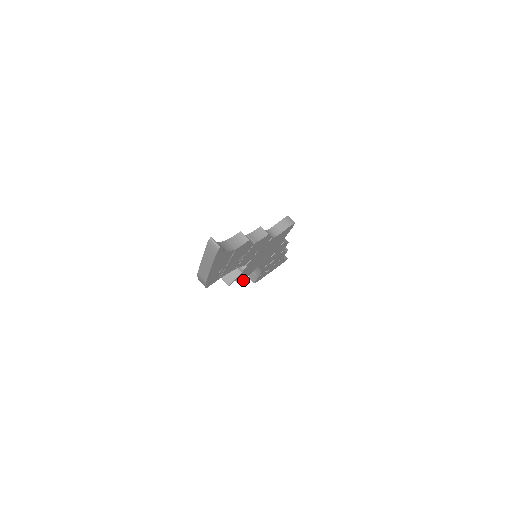
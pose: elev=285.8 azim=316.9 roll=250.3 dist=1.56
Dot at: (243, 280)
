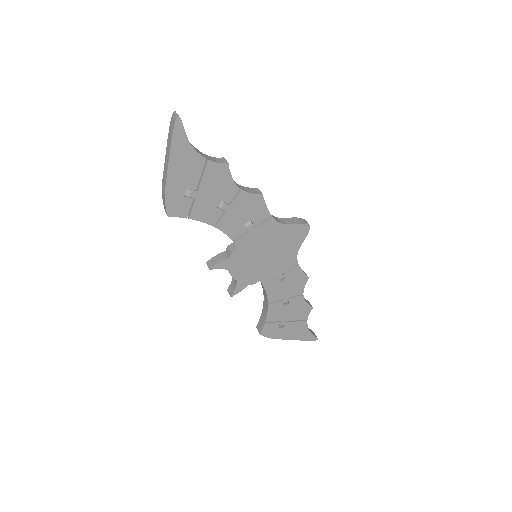
Dot at: (236, 291)
